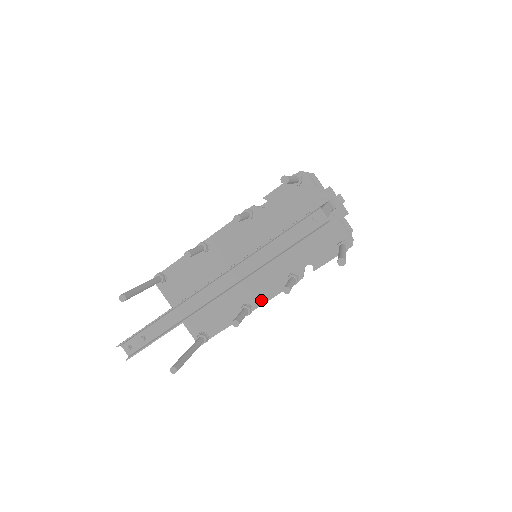
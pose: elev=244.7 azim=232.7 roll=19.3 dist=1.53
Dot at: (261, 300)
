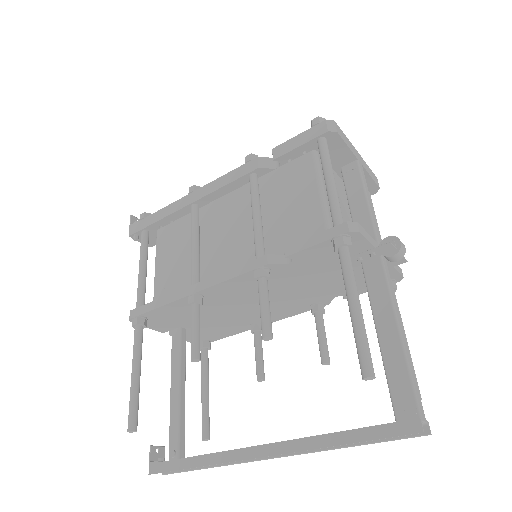
Dot at: (275, 319)
